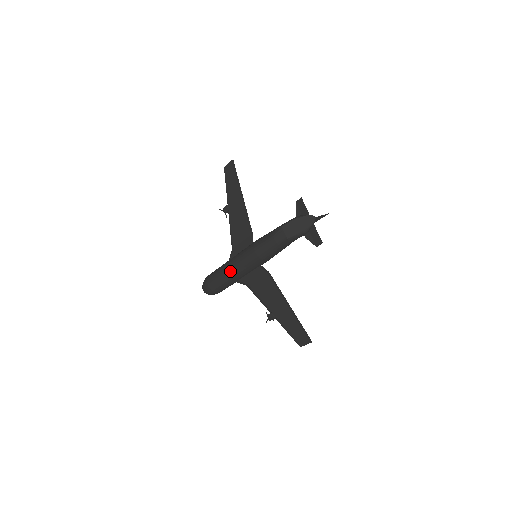
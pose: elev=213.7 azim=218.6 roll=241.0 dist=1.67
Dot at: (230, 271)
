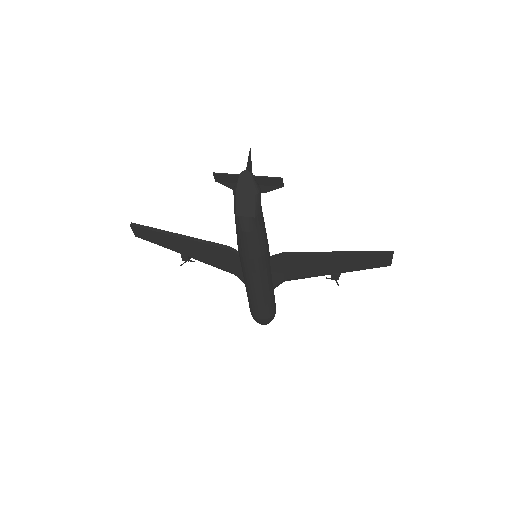
Dot at: (258, 293)
